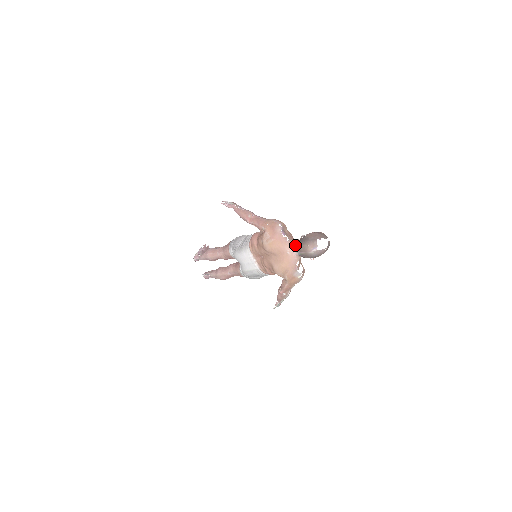
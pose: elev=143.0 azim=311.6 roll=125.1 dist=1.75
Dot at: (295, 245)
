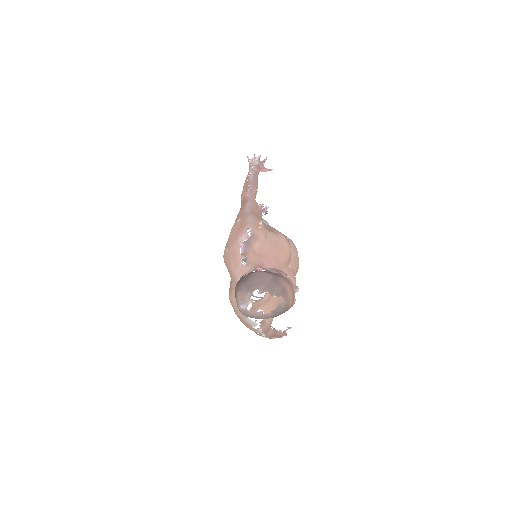
Dot at: occluded
